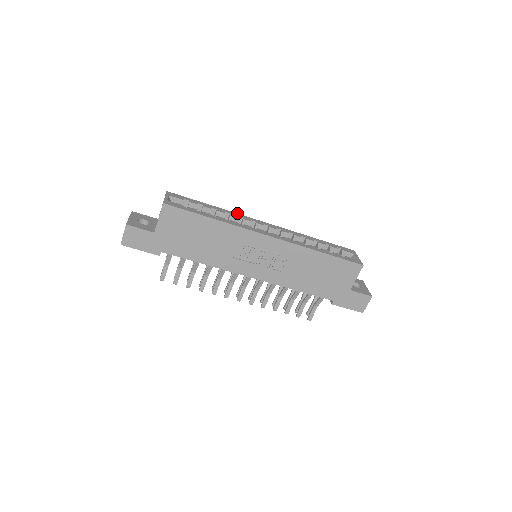
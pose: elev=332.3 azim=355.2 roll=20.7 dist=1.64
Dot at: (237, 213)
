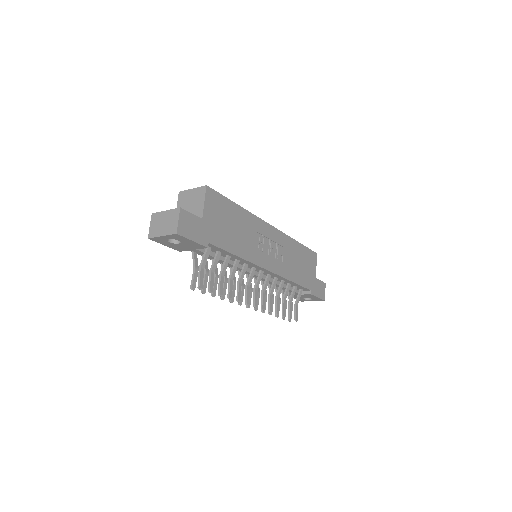
Dot at: occluded
